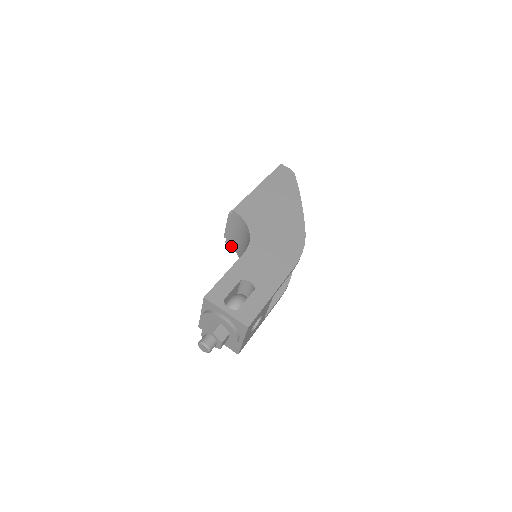
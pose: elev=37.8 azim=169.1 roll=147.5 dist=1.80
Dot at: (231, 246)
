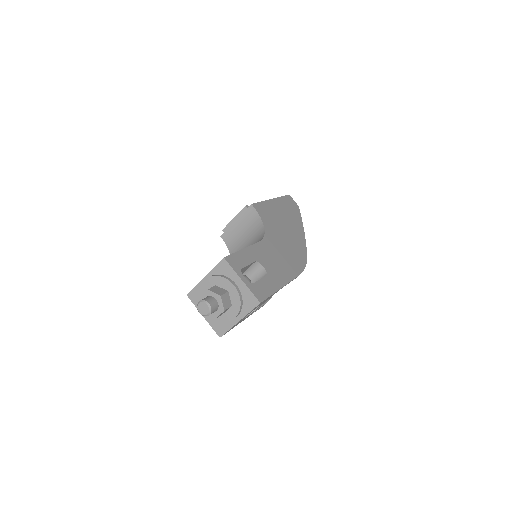
Dot at: (225, 242)
